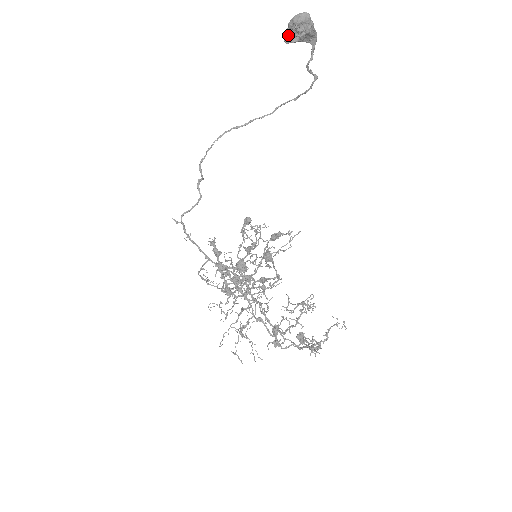
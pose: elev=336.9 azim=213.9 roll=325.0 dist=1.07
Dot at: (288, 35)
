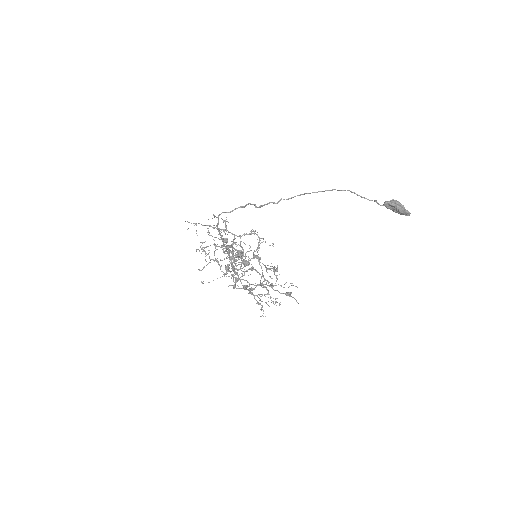
Dot at: (390, 205)
